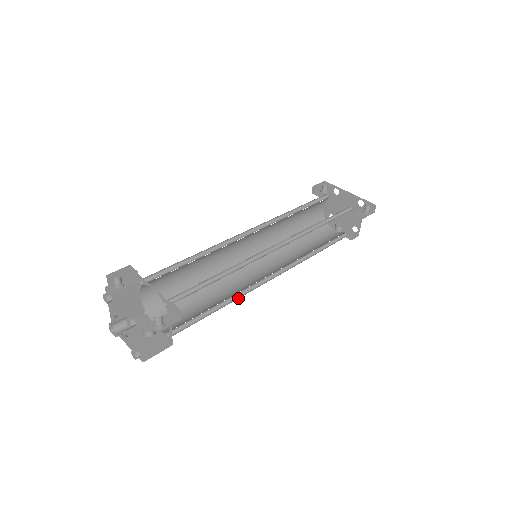
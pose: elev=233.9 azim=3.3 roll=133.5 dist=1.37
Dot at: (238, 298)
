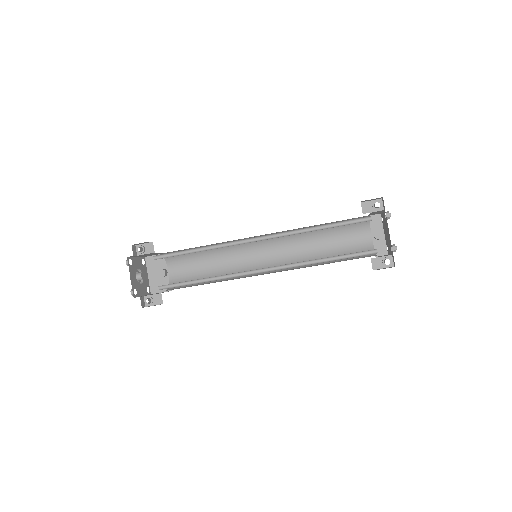
Dot at: occluded
